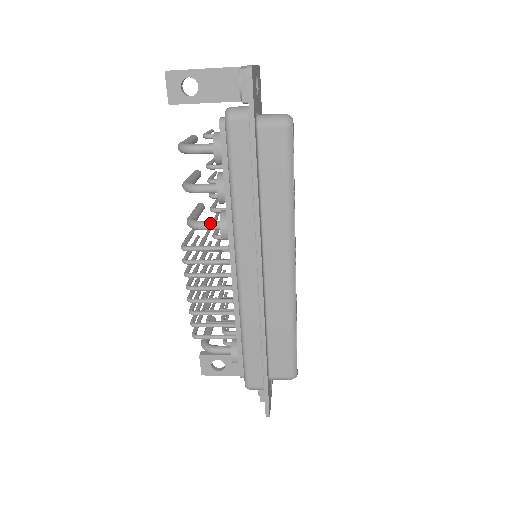
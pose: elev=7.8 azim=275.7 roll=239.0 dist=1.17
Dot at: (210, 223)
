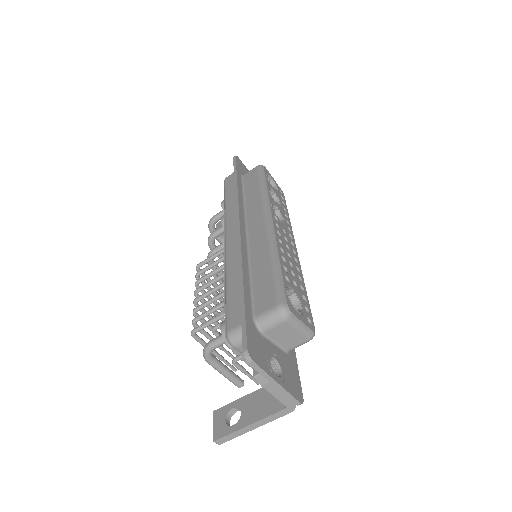
Dot at: (219, 245)
